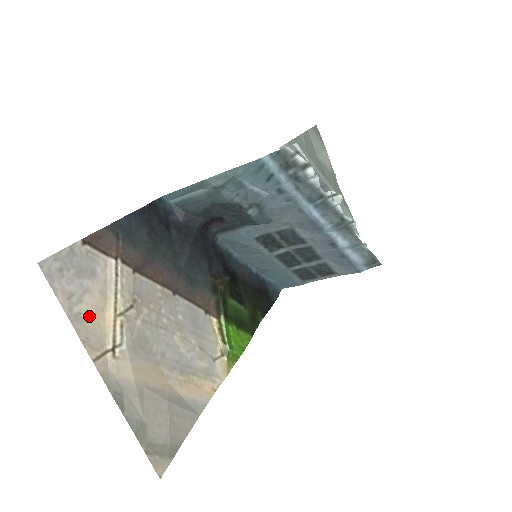
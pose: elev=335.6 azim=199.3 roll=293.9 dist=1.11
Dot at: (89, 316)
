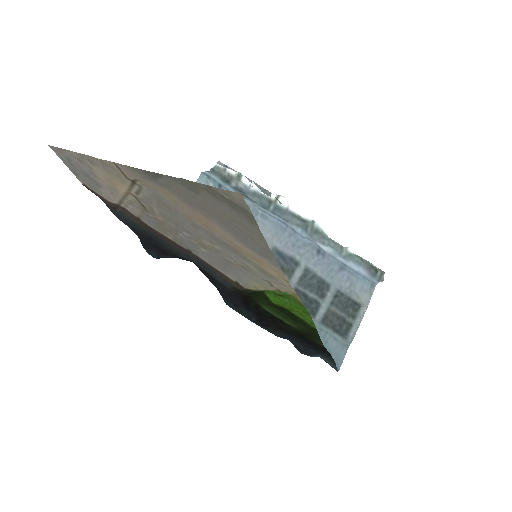
Dot at: (101, 172)
